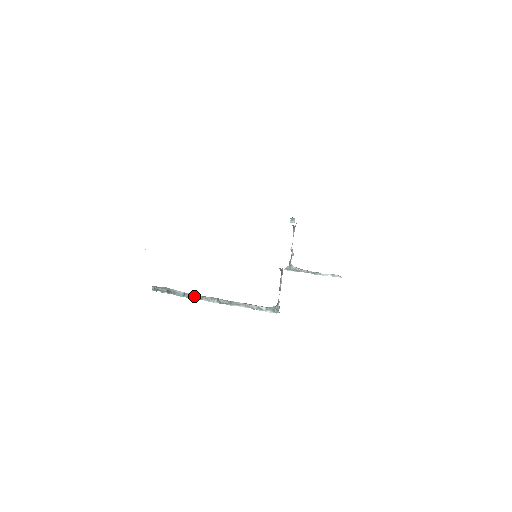
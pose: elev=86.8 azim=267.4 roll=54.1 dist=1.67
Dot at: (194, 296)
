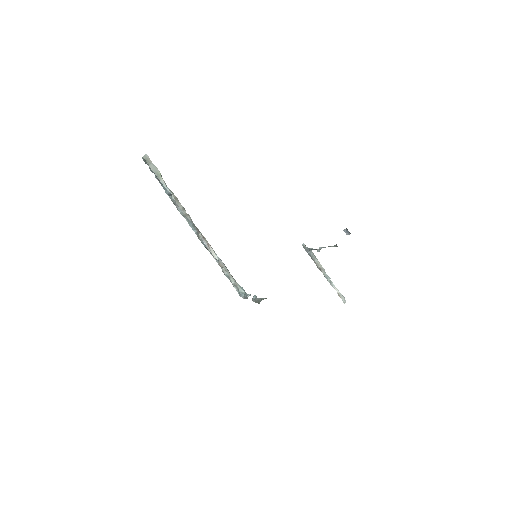
Dot at: (178, 207)
